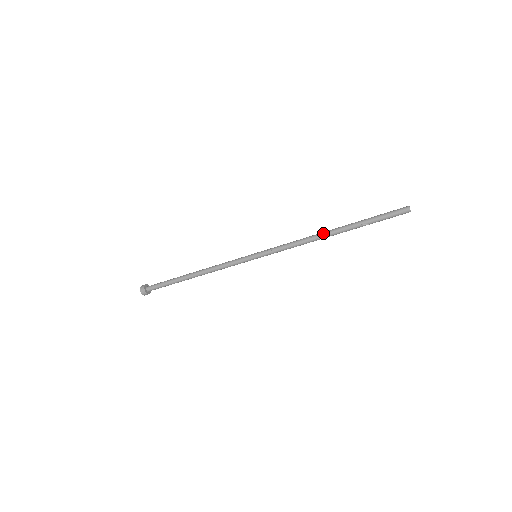
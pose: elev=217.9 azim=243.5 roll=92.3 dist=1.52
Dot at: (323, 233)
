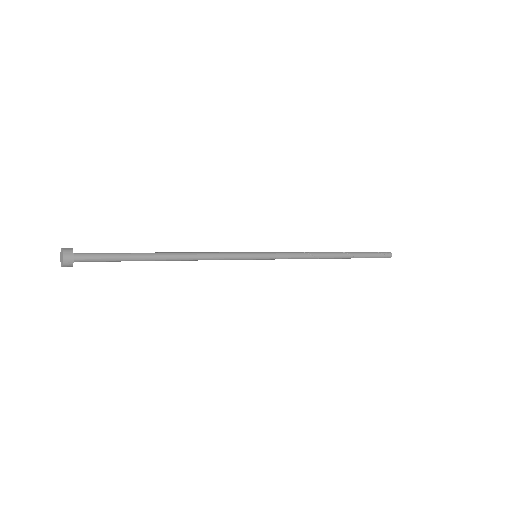
Dot at: (329, 257)
